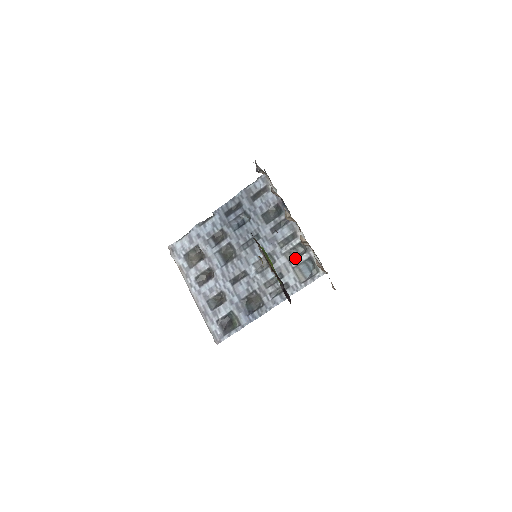
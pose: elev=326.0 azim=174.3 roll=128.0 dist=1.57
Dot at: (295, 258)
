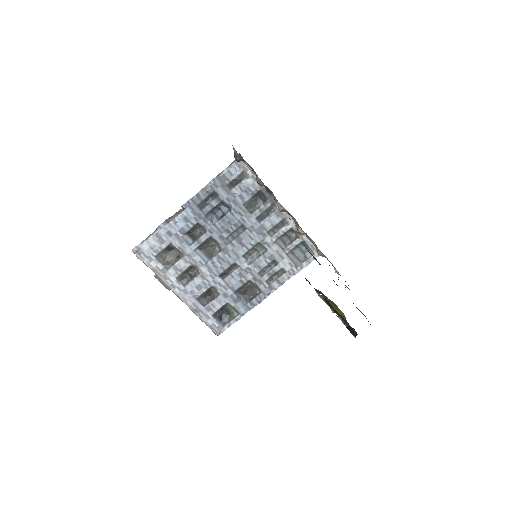
Dot at: (288, 244)
